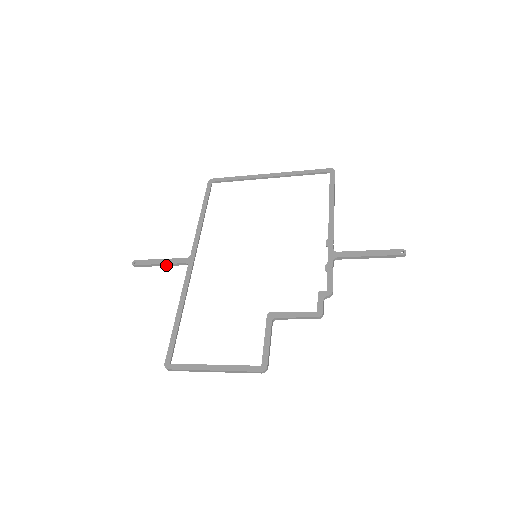
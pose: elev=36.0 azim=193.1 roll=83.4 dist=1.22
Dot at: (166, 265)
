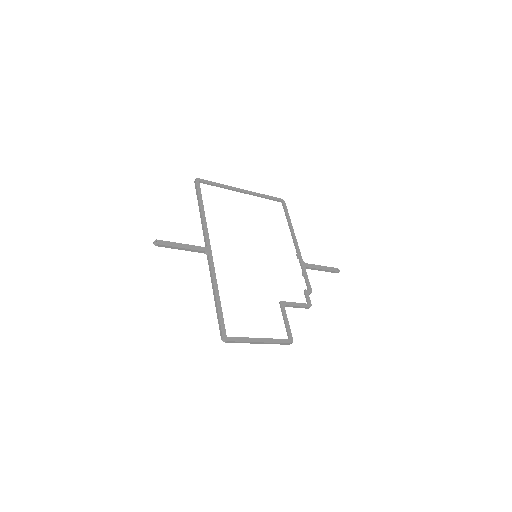
Dot at: (187, 250)
